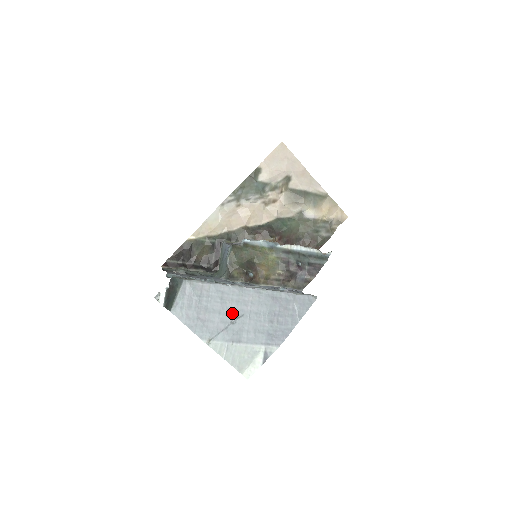
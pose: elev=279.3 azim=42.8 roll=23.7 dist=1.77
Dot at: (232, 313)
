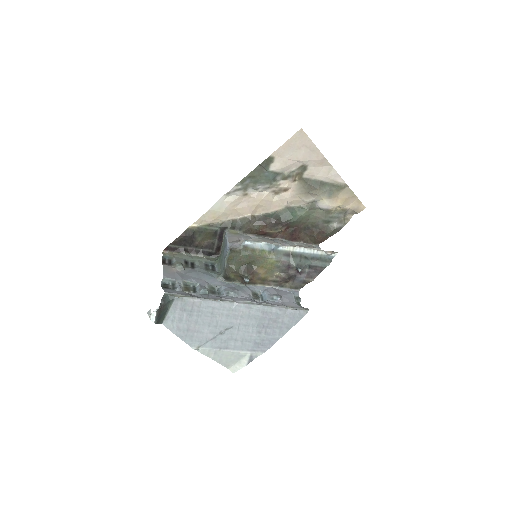
Dot at: (221, 325)
